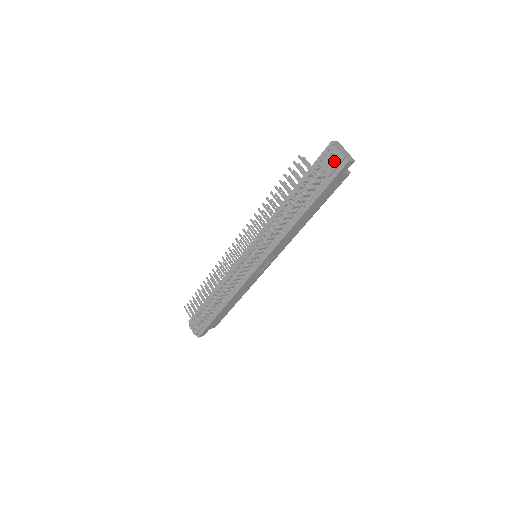
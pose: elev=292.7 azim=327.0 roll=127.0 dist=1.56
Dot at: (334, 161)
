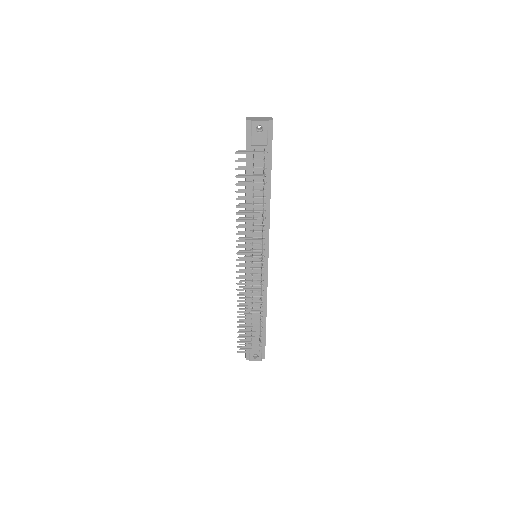
Dot at: (262, 131)
